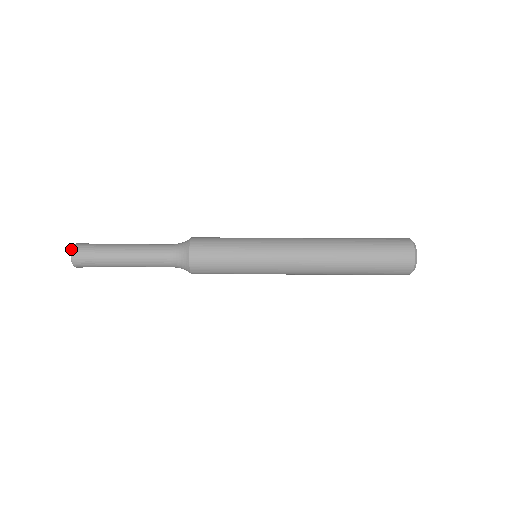
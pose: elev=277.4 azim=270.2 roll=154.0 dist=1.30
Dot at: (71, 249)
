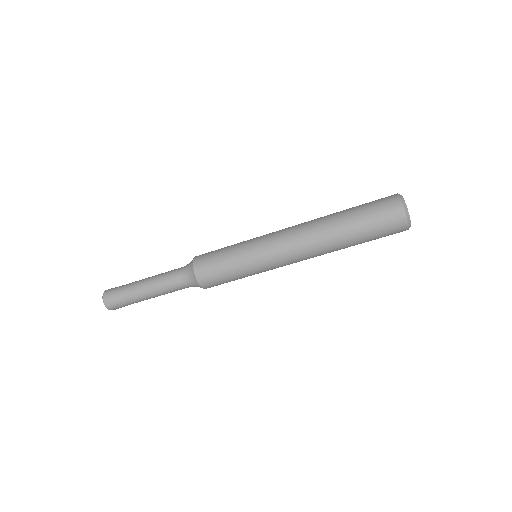
Dot at: occluded
